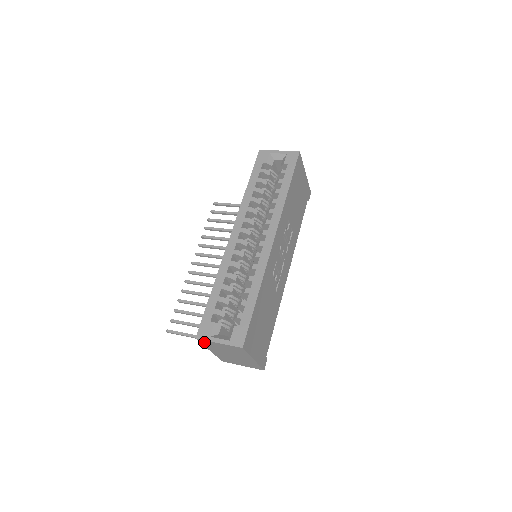
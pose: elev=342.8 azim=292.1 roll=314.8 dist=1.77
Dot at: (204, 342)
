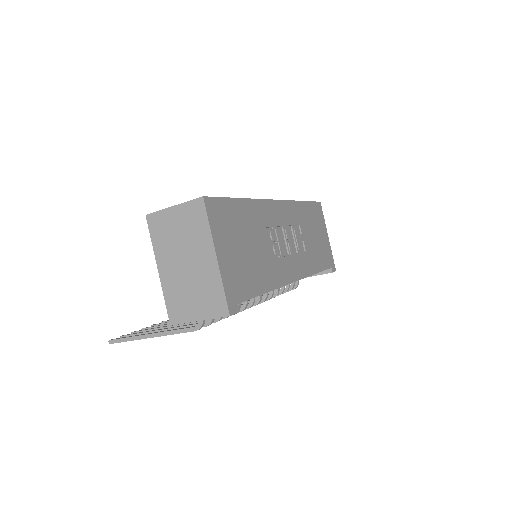
Dot at: (155, 225)
